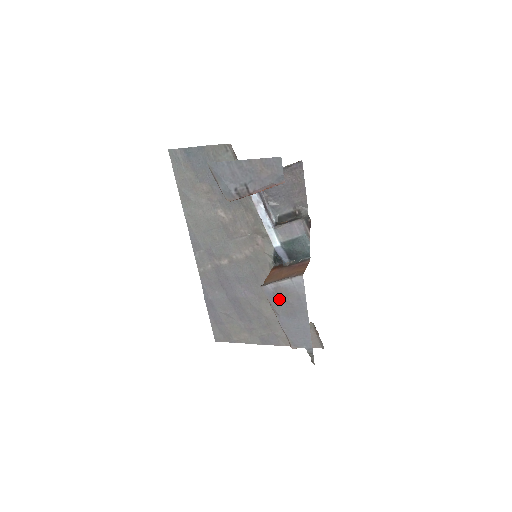
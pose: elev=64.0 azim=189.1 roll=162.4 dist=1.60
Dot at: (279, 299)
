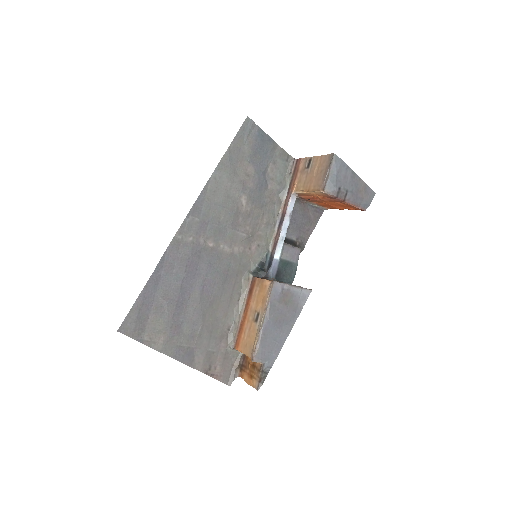
Dot at: (280, 302)
